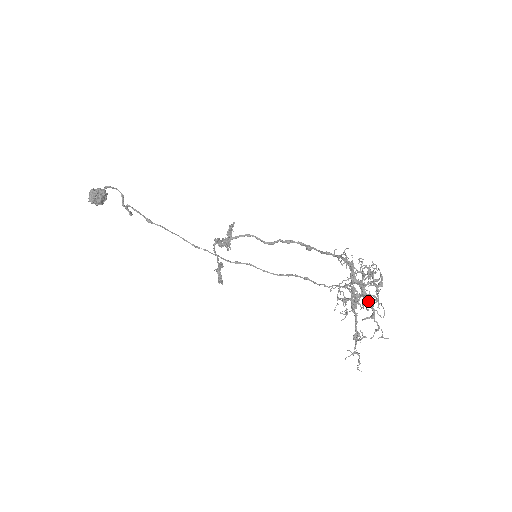
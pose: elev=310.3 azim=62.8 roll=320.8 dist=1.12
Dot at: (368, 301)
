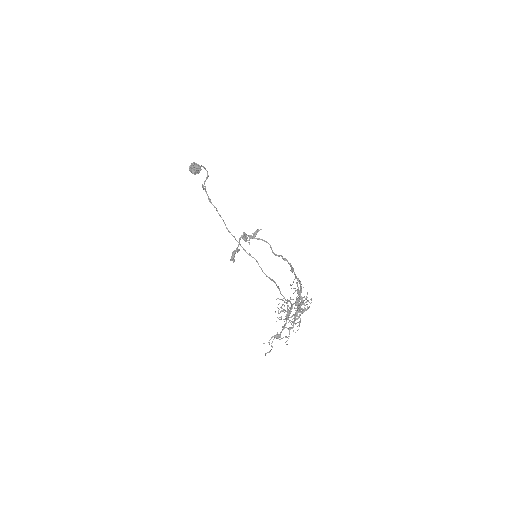
Dot at: occluded
